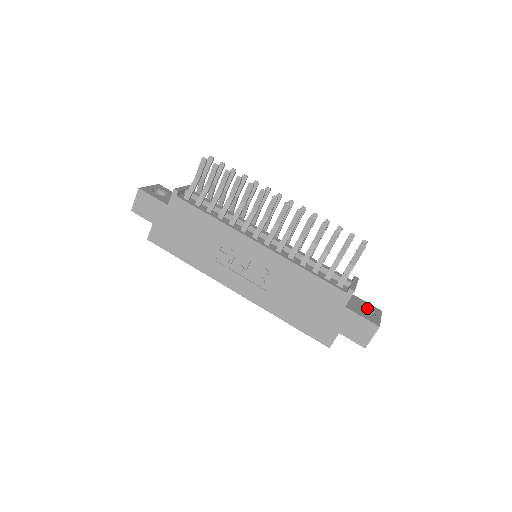
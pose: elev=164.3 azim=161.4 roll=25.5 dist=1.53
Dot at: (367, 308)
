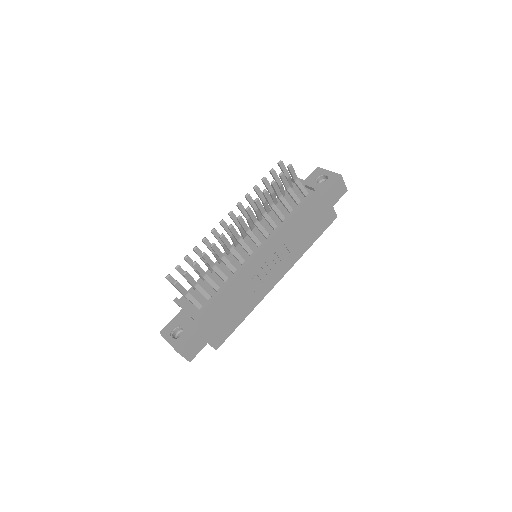
Dot at: (317, 178)
